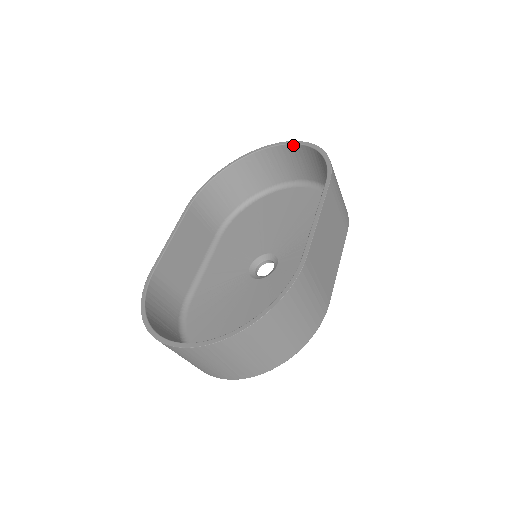
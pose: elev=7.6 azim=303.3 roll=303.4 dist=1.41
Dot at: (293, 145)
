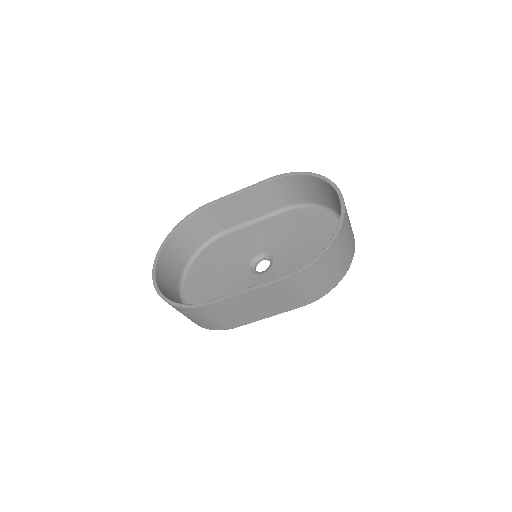
Dot at: (340, 217)
